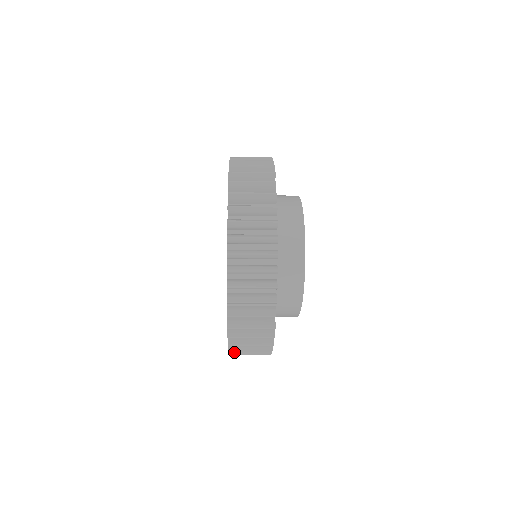
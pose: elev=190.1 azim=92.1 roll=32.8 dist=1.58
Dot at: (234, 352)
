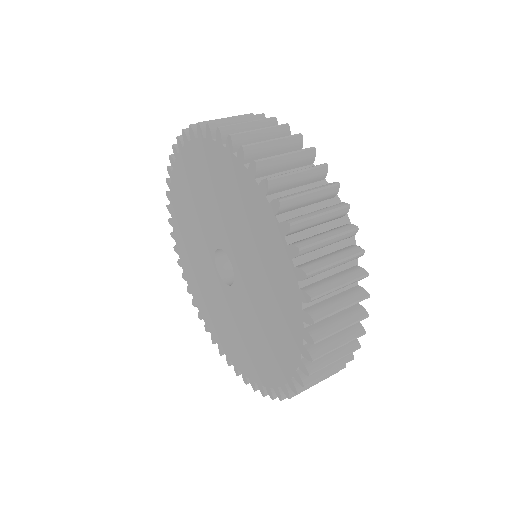
Dot at: occluded
